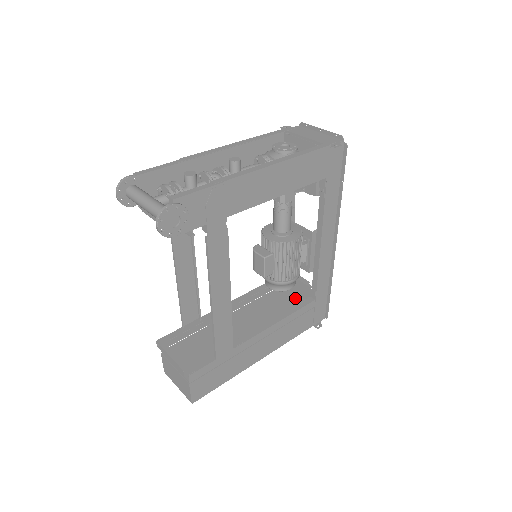
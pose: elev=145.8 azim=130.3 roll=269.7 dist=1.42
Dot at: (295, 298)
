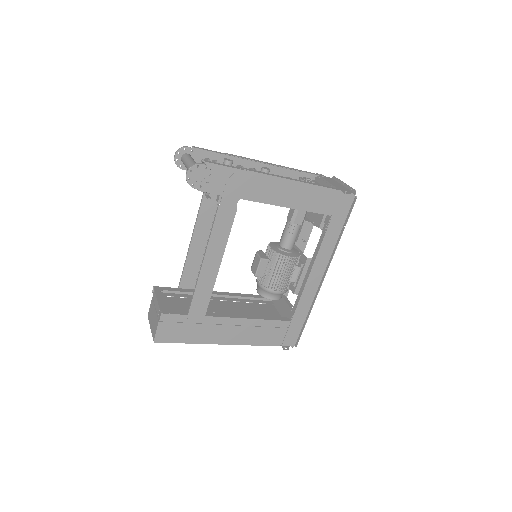
Dot at: (277, 315)
